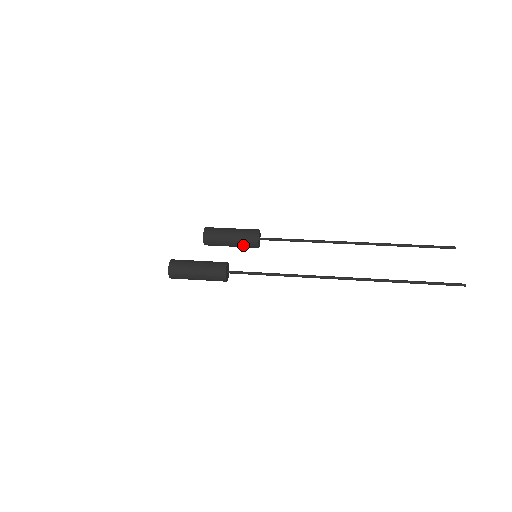
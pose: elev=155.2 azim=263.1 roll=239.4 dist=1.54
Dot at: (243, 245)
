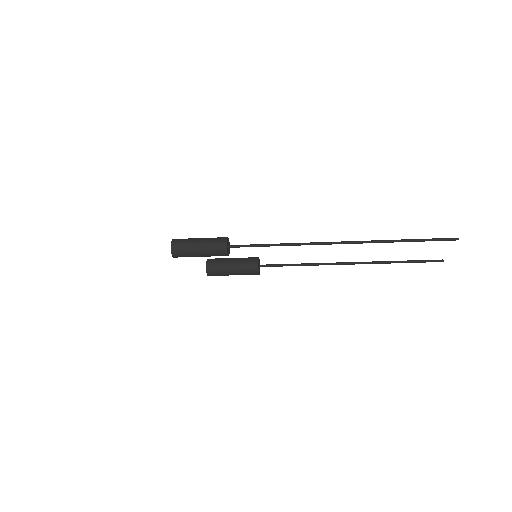
Dot at: (244, 262)
